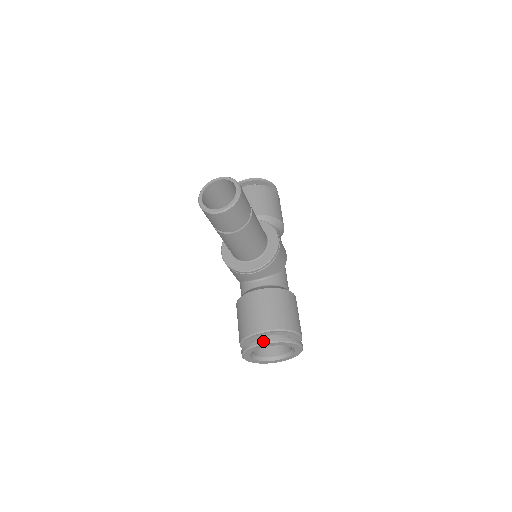
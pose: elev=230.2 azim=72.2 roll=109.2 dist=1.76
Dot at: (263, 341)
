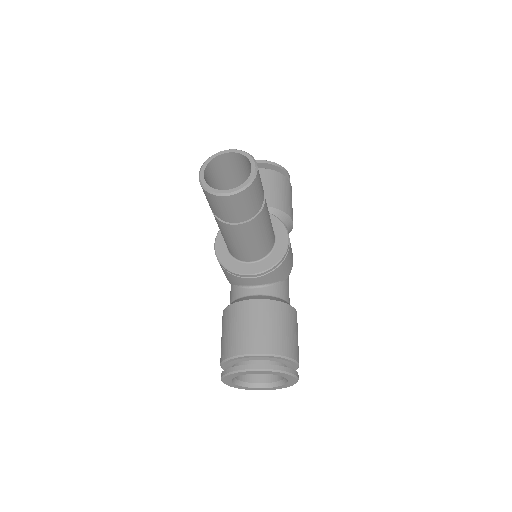
Dot at: (252, 367)
